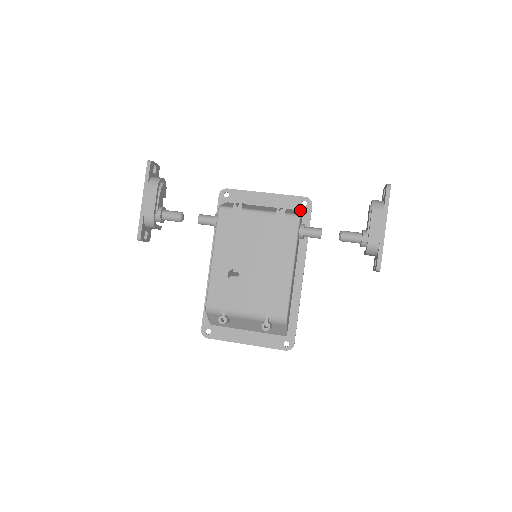
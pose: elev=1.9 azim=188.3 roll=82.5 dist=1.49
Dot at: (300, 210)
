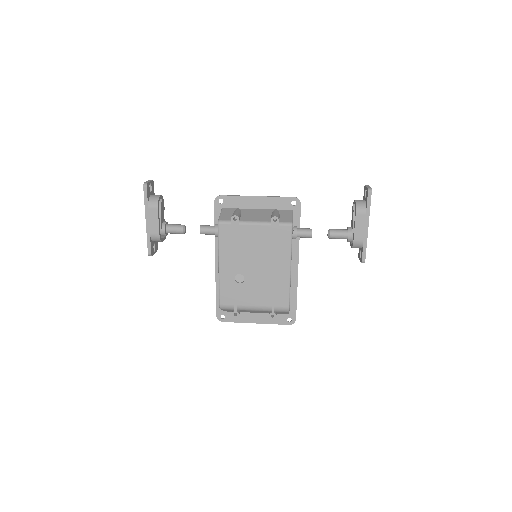
Dot at: (290, 210)
